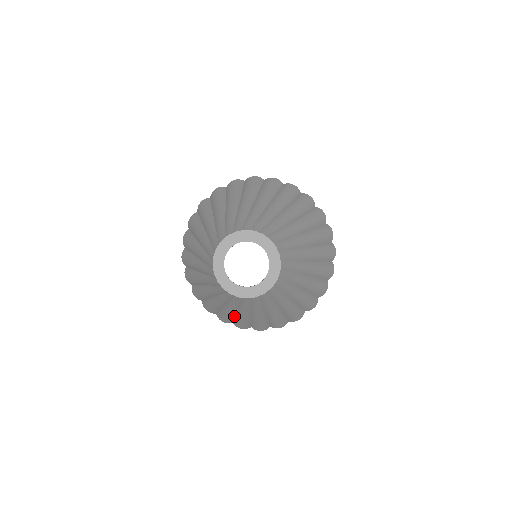
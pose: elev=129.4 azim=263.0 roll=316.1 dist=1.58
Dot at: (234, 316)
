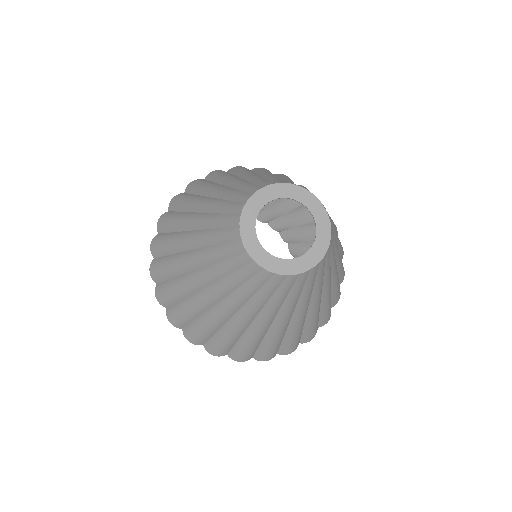
Dot at: (187, 294)
